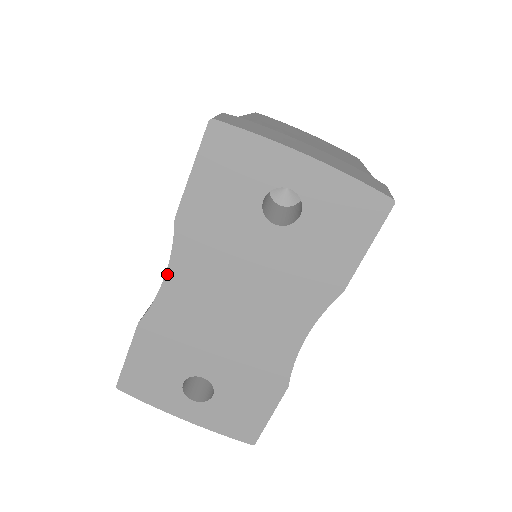
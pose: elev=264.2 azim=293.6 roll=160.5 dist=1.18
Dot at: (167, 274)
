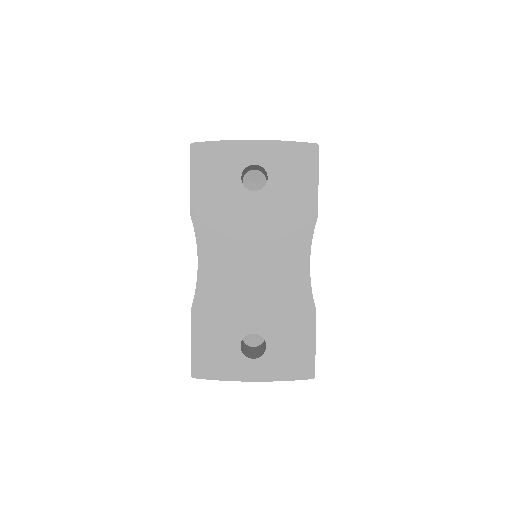
Dot at: (199, 259)
